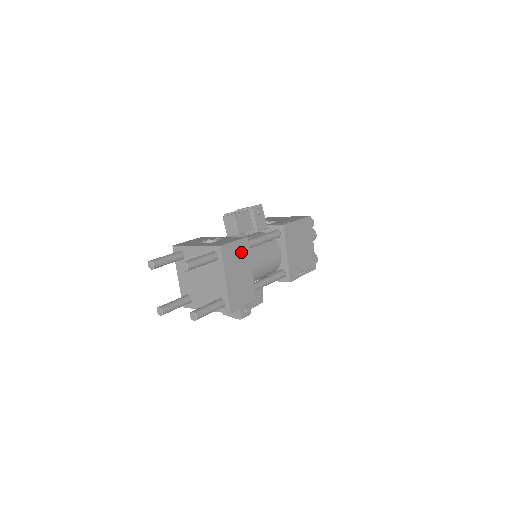
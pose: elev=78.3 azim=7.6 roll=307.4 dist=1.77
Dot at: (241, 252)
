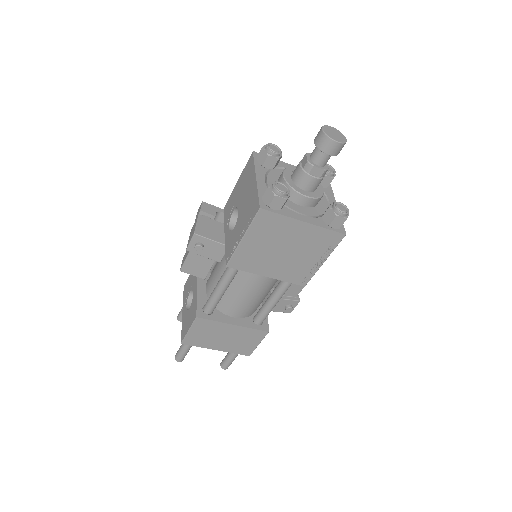
Dot at: (205, 328)
